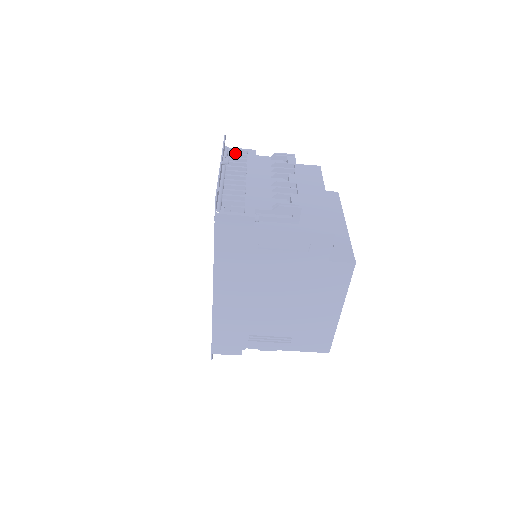
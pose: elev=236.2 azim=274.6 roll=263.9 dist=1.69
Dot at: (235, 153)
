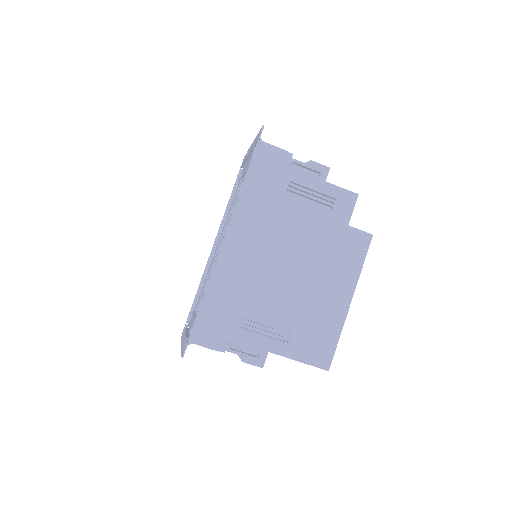
Dot at: occluded
